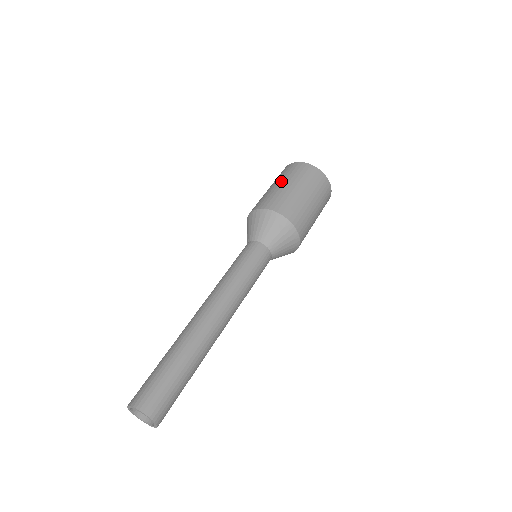
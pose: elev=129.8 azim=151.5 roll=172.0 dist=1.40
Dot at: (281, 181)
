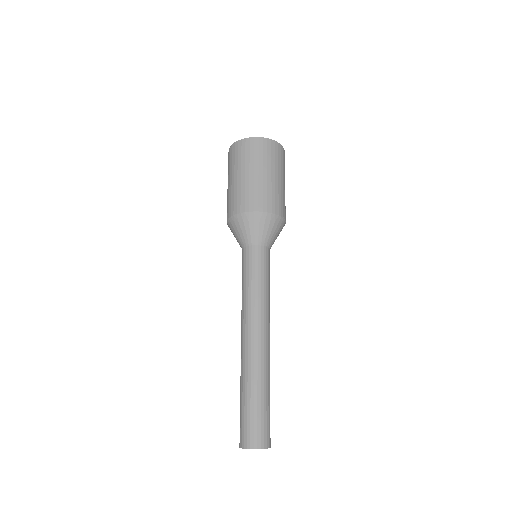
Dot at: (259, 169)
